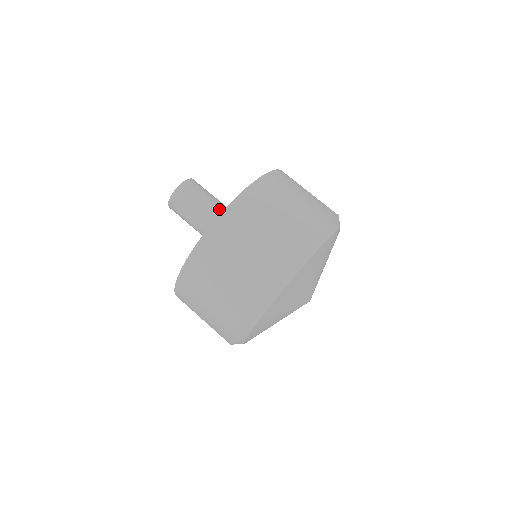
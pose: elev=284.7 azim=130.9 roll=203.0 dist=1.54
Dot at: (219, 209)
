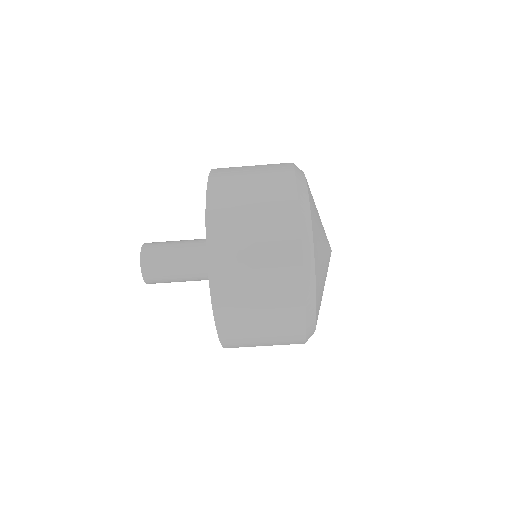
Dot at: (194, 274)
